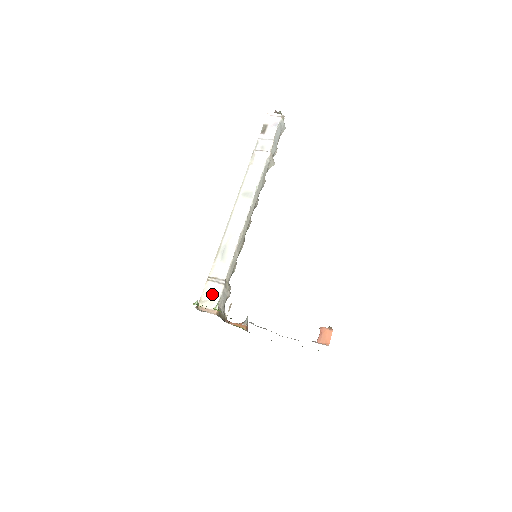
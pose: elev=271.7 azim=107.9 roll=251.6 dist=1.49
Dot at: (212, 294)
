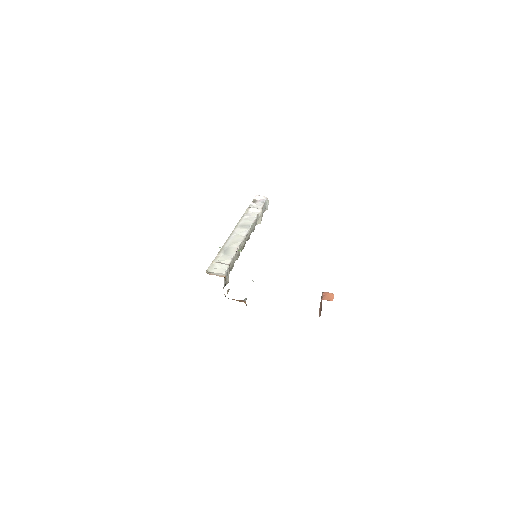
Dot at: (218, 269)
